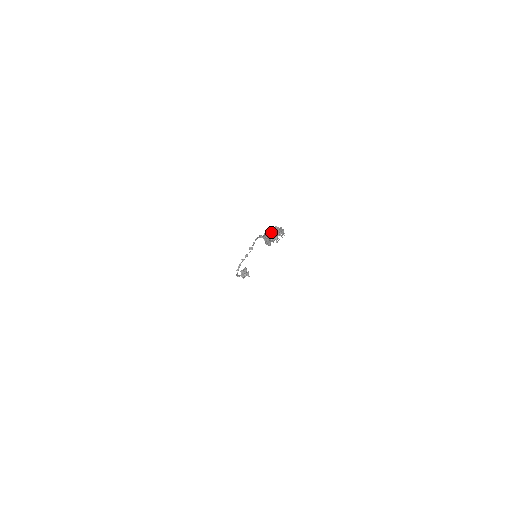
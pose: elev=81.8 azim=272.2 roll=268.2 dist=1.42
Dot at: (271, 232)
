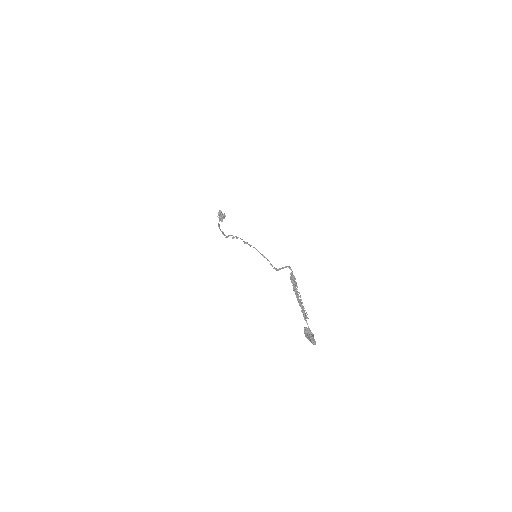
Dot at: (280, 269)
